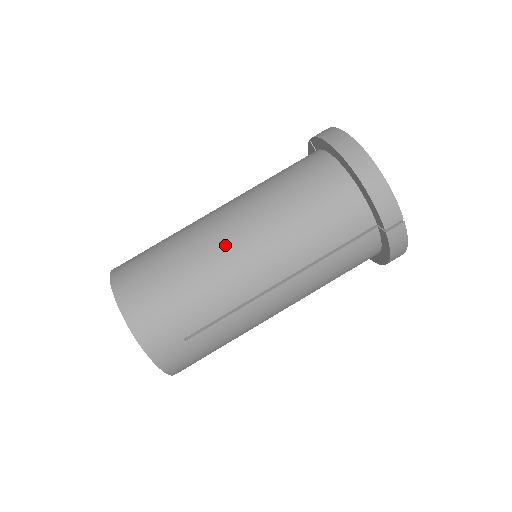
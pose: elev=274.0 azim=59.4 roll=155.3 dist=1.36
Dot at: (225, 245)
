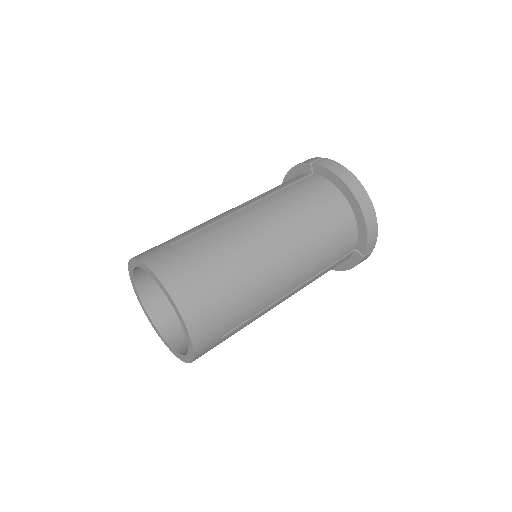
Dot at: occluded
